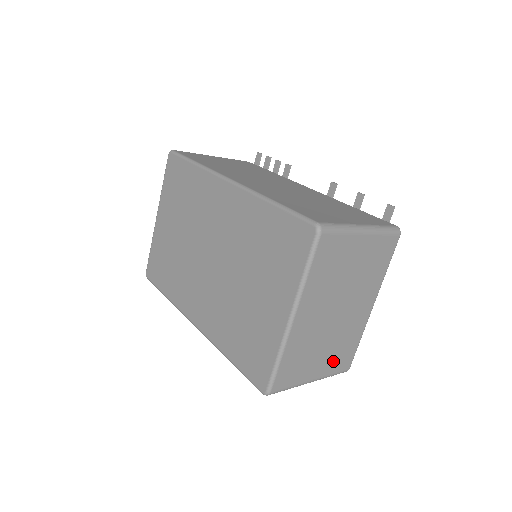
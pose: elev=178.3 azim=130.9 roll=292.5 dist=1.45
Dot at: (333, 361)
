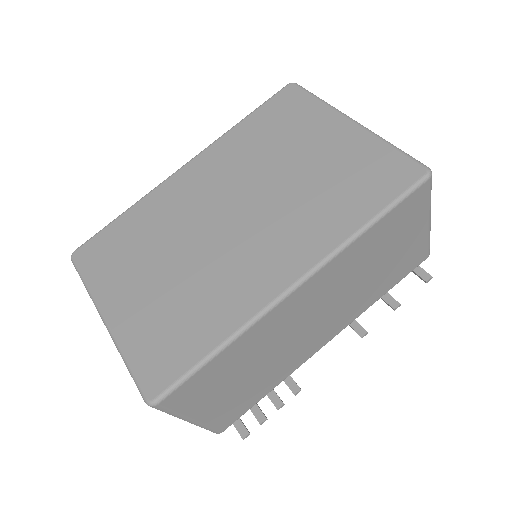
Dot at: occluded
